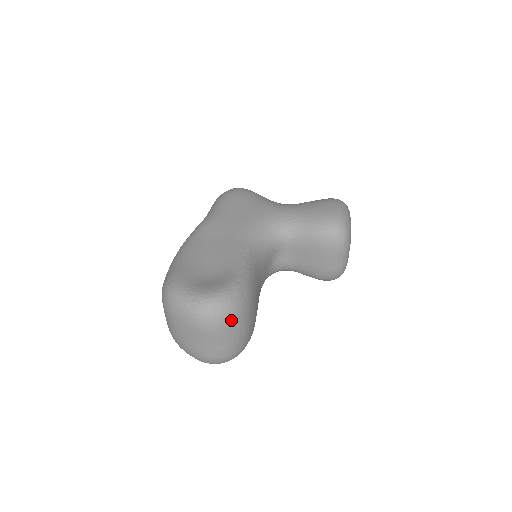
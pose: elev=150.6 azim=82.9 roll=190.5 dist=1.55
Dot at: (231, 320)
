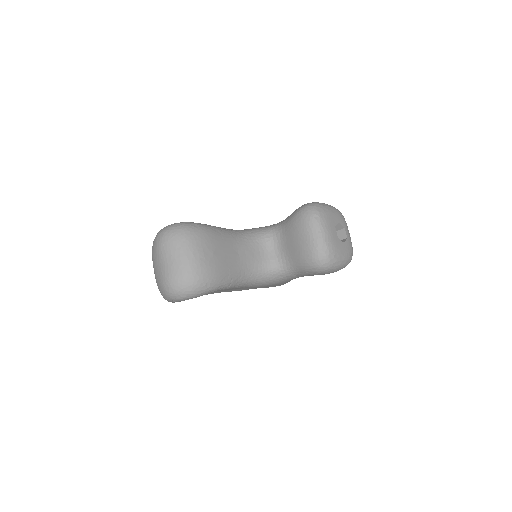
Dot at: (178, 236)
